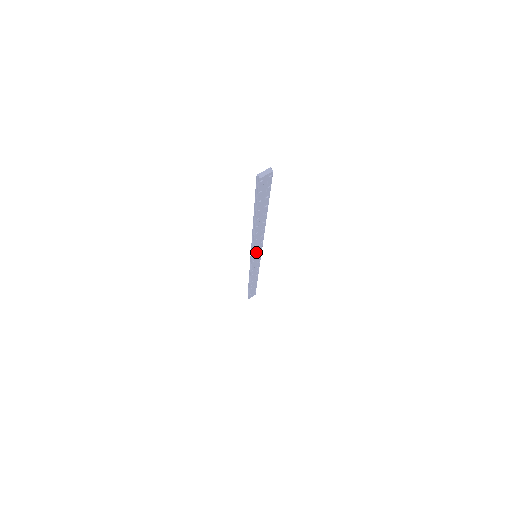
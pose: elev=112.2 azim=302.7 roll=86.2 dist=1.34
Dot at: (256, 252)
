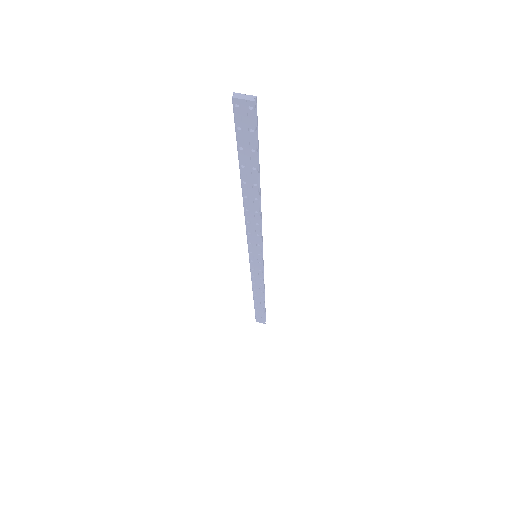
Dot at: (253, 247)
